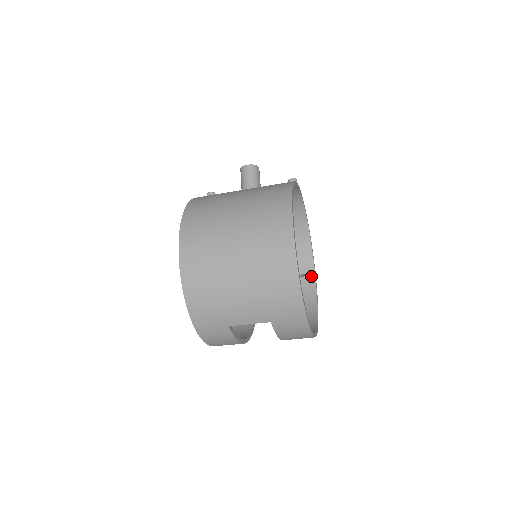
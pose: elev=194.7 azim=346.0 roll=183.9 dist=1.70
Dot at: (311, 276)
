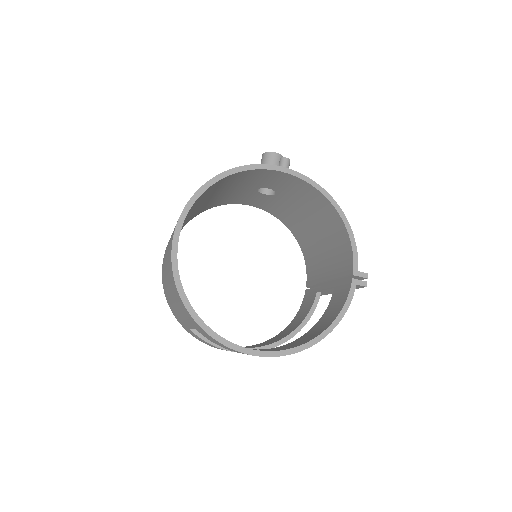
Dot at: (349, 279)
